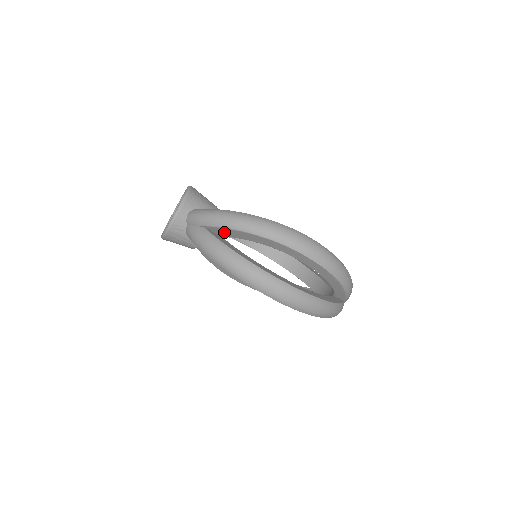
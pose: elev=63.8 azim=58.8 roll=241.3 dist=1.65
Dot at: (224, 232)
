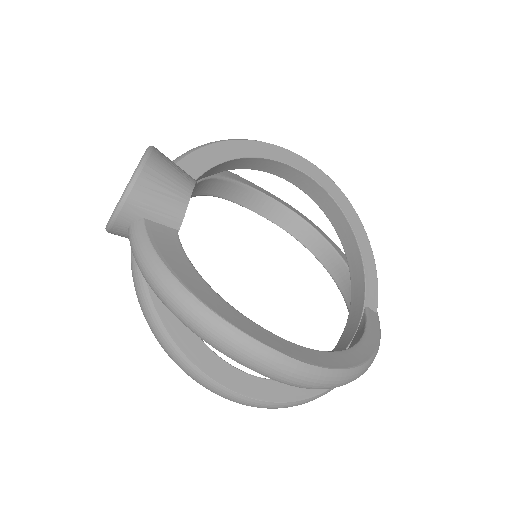
Dot at: occluded
